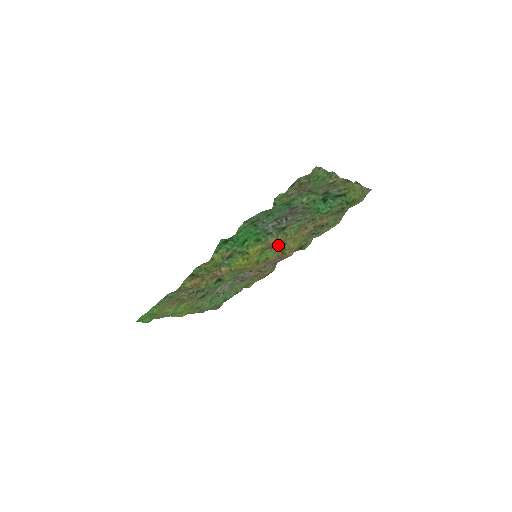
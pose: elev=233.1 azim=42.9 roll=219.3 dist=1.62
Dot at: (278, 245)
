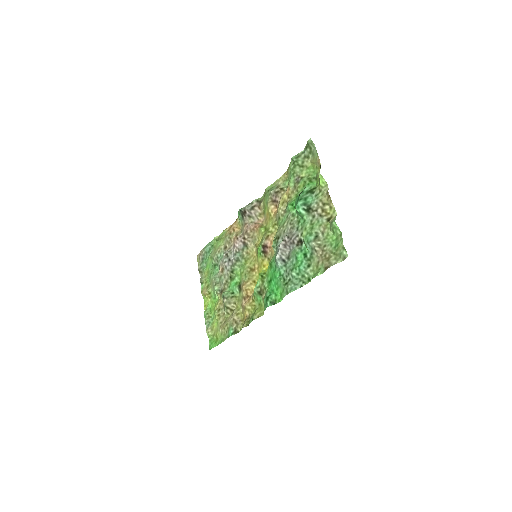
Dot at: (265, 236)
